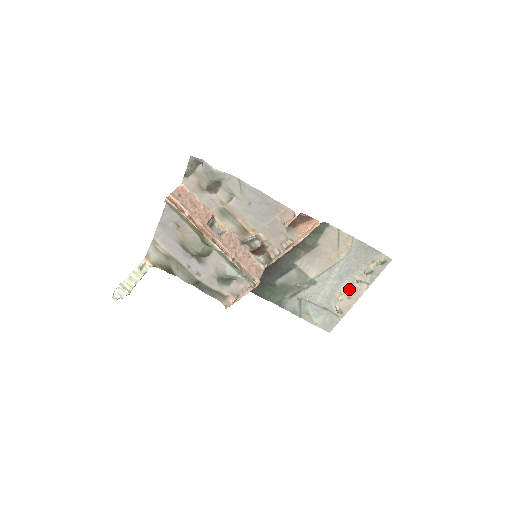
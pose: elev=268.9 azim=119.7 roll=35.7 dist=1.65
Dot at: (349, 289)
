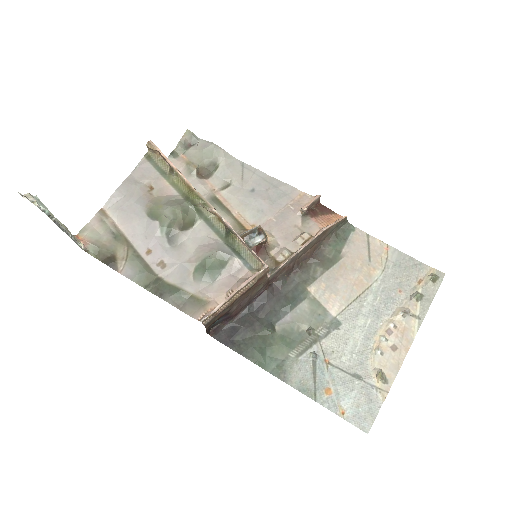
Dot at: (392, 331)
